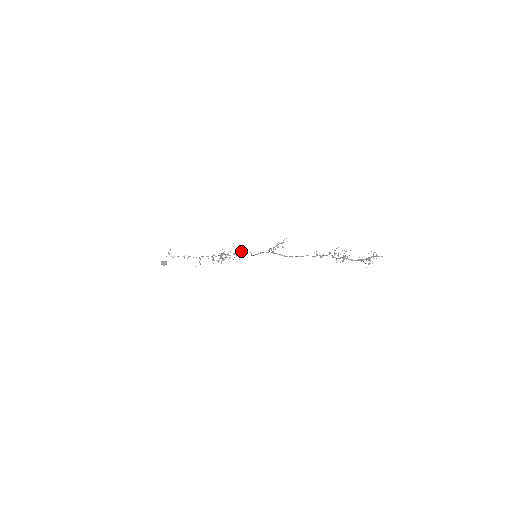
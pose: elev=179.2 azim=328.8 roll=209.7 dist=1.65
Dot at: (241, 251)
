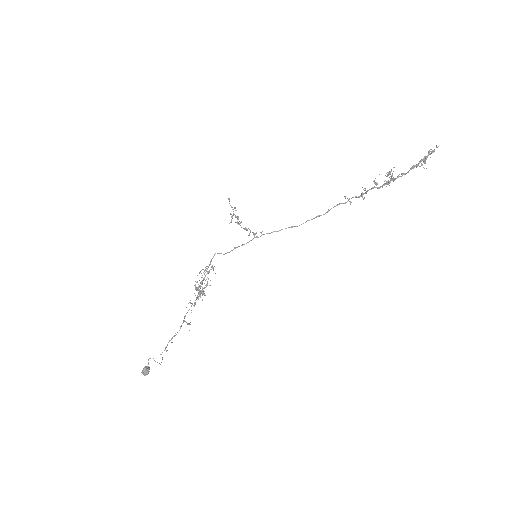
Dot at: (210, 264)
